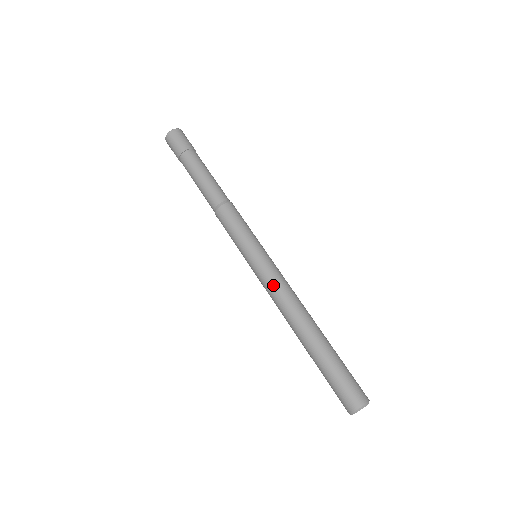
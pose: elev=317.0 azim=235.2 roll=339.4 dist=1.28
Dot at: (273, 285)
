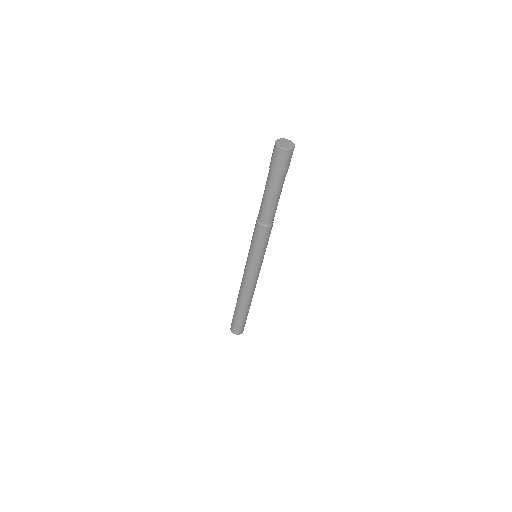
Dot at: (245, 278)
